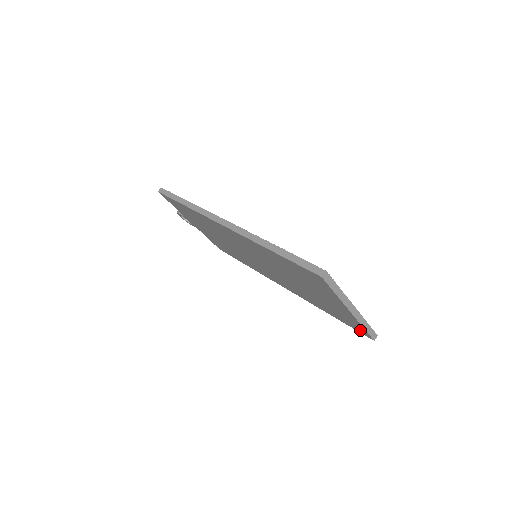
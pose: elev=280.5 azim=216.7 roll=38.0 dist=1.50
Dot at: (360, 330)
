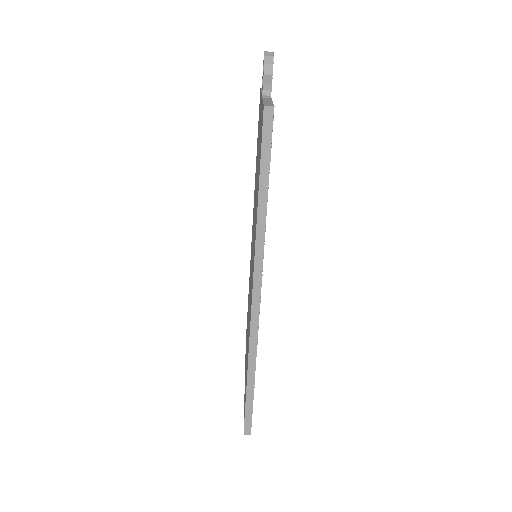
Dot at: occluded
